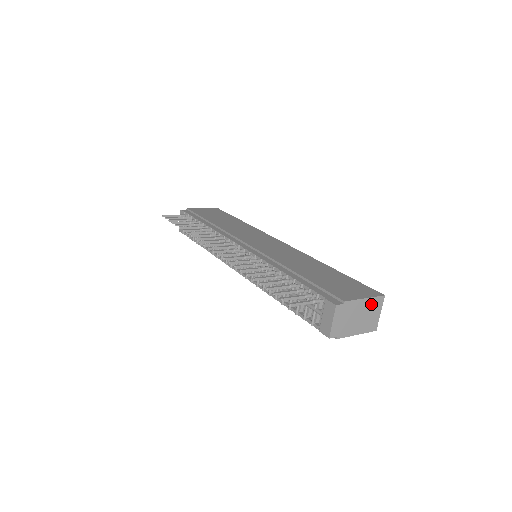
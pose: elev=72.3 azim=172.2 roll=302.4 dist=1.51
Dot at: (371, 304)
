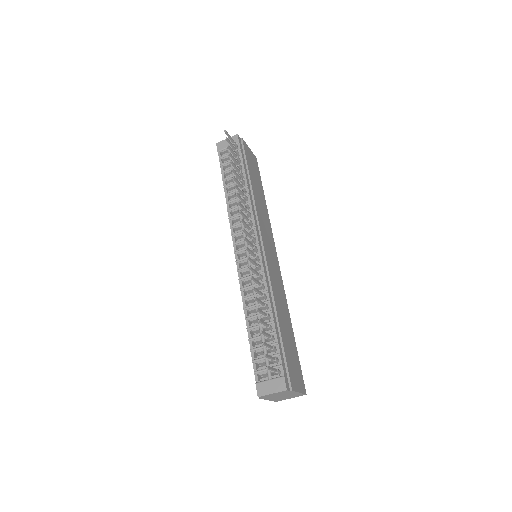
Dot at: (296, 395)
